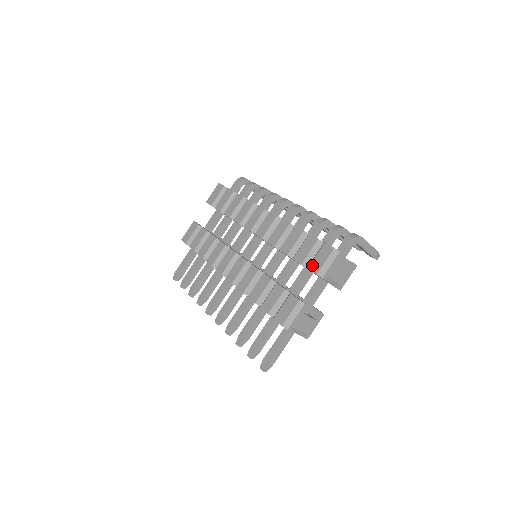
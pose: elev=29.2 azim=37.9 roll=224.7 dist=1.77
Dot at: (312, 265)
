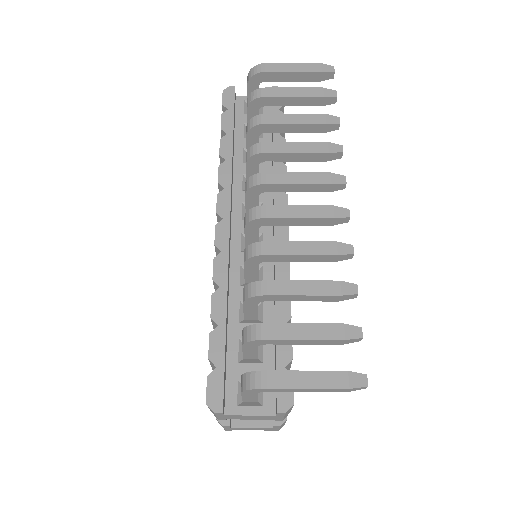
Dot at: occluded
